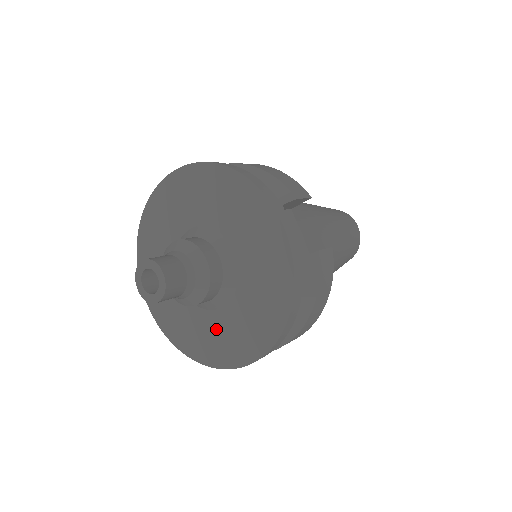
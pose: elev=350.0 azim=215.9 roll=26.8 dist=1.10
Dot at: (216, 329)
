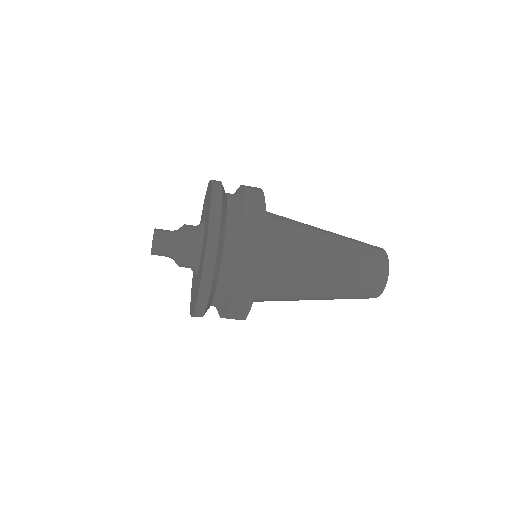
Dot at: (202, 253)
